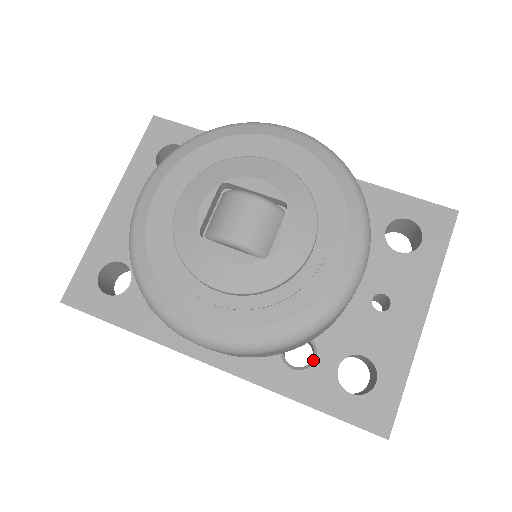
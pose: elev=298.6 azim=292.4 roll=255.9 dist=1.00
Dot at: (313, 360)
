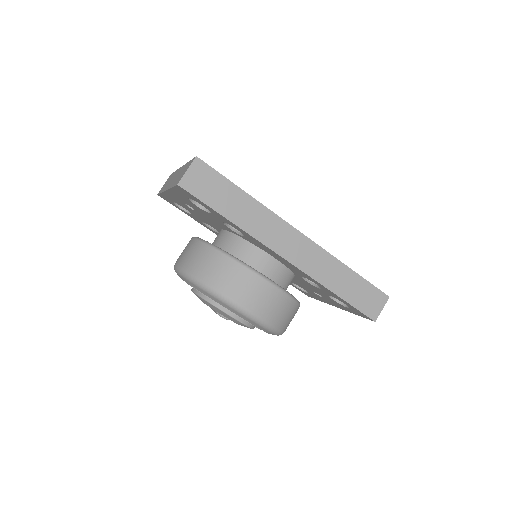
Dot at: occluded
